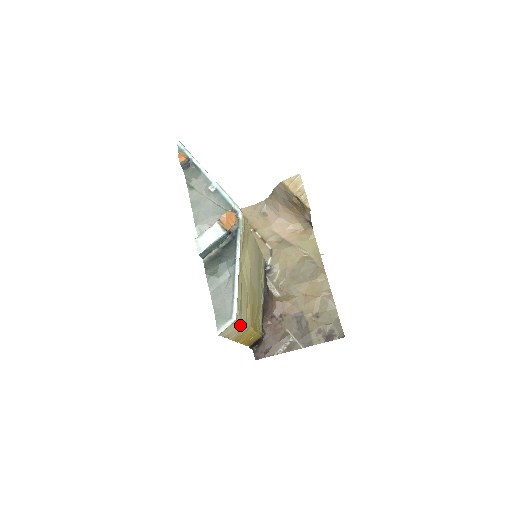
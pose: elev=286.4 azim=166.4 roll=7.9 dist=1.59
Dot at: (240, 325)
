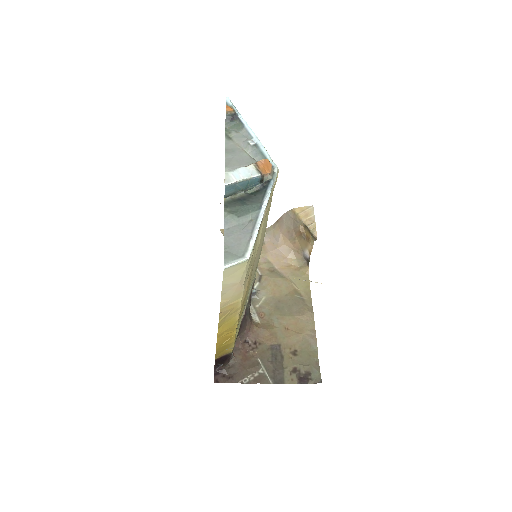
Dot at: (242, 283)
